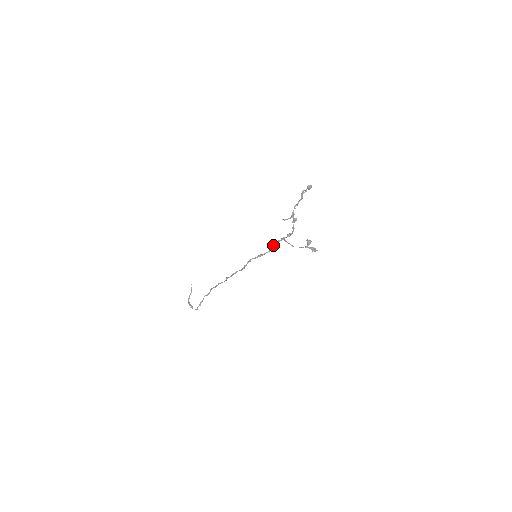
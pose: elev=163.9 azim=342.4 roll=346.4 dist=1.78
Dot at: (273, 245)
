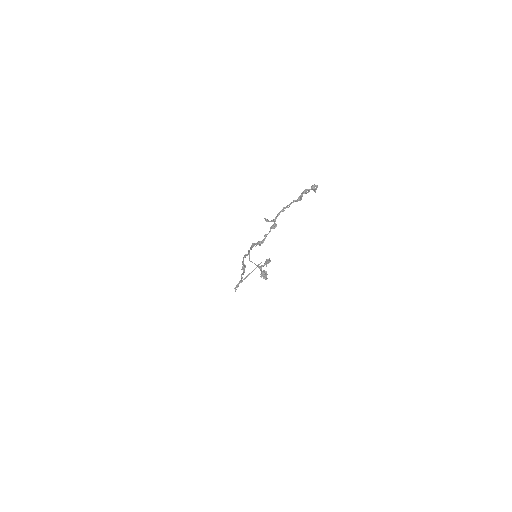
Dot at: occluded
